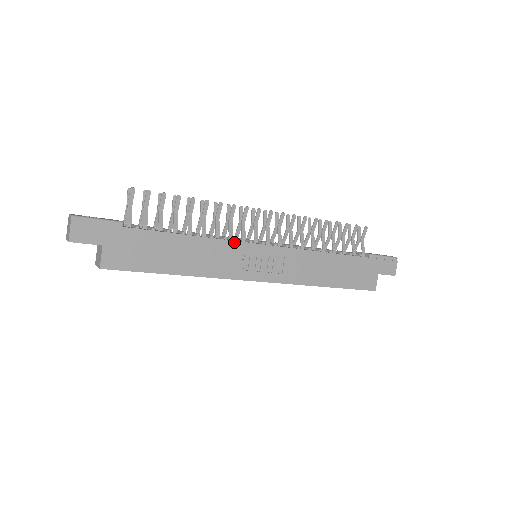
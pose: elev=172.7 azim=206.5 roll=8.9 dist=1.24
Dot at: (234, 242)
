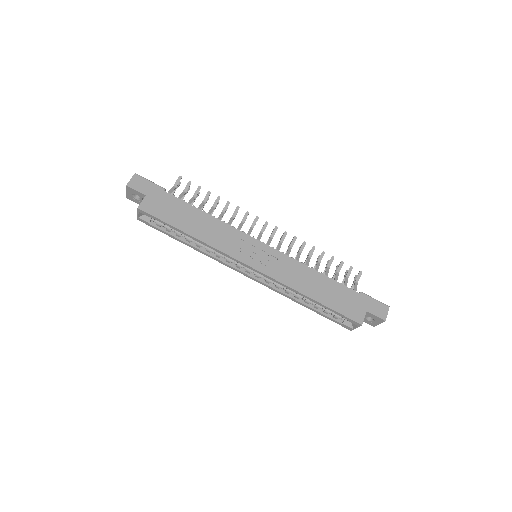
Dot at: (239, 231)
